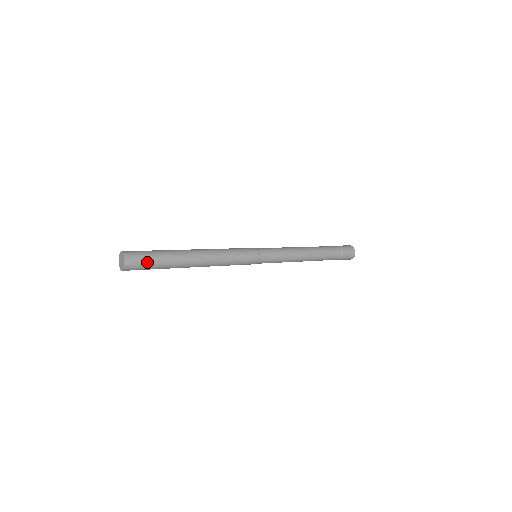
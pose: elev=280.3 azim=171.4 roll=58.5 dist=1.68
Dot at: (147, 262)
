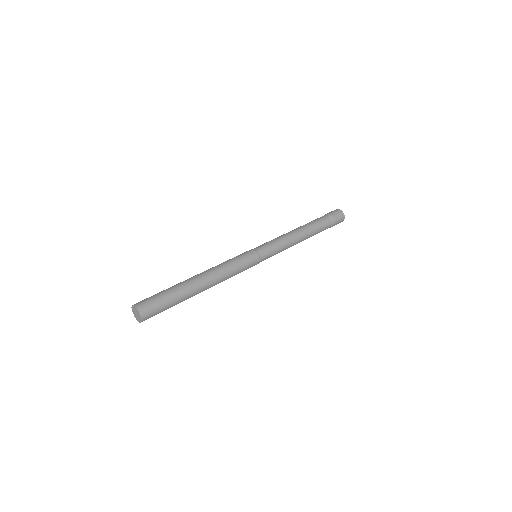
Dot at: (157, 299)
